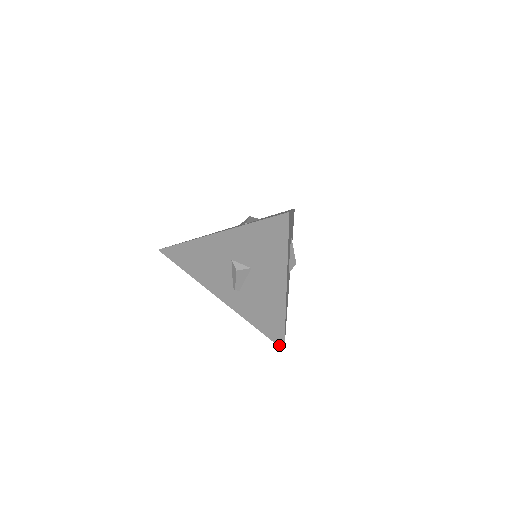
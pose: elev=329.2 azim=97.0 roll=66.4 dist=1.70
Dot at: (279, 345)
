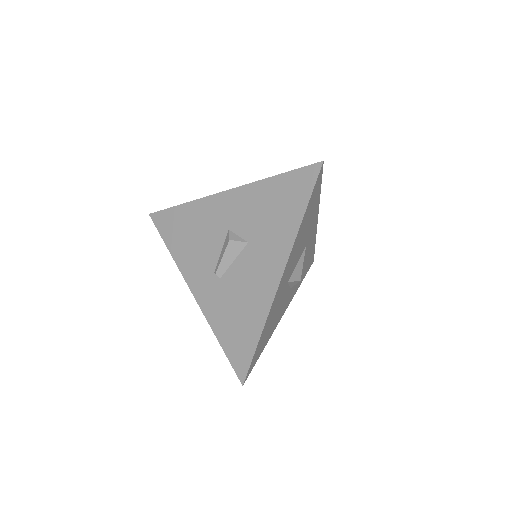
Dot at: (239, 375)
